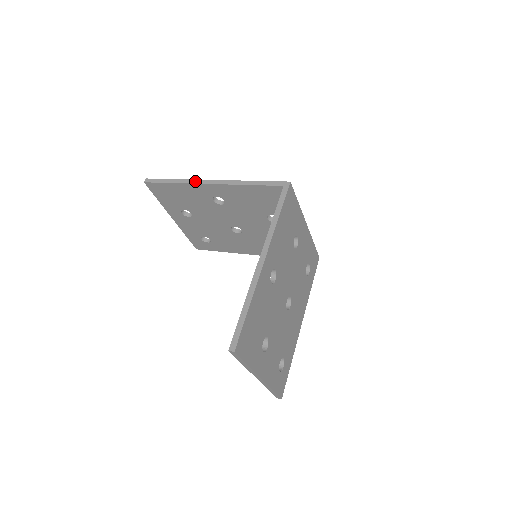
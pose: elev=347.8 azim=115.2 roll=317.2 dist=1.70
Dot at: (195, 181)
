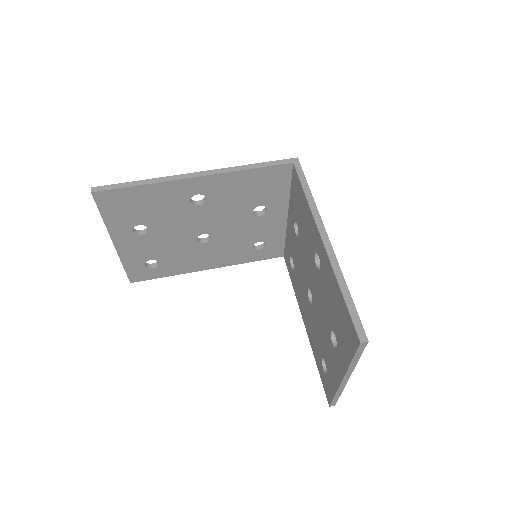
Dot at: (173, 177)
